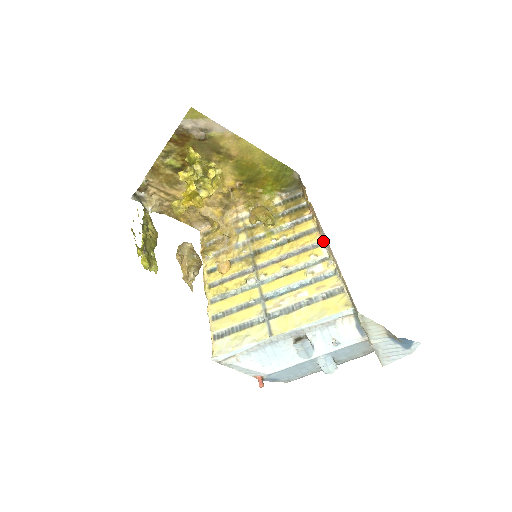
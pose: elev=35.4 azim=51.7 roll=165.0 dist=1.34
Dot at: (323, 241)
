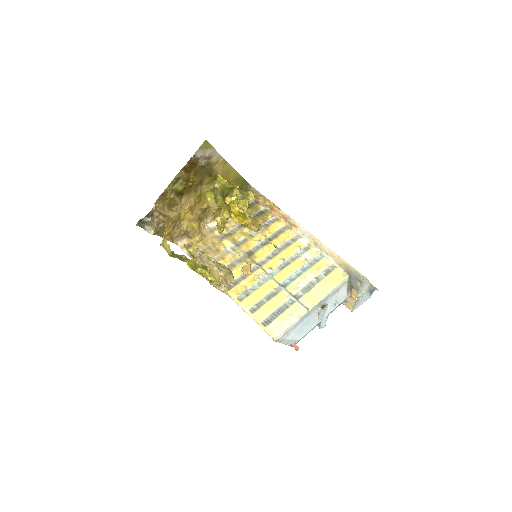
Dot at: (299, 236)
